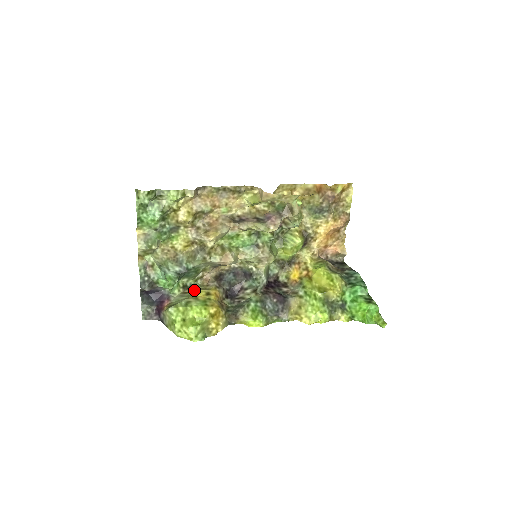
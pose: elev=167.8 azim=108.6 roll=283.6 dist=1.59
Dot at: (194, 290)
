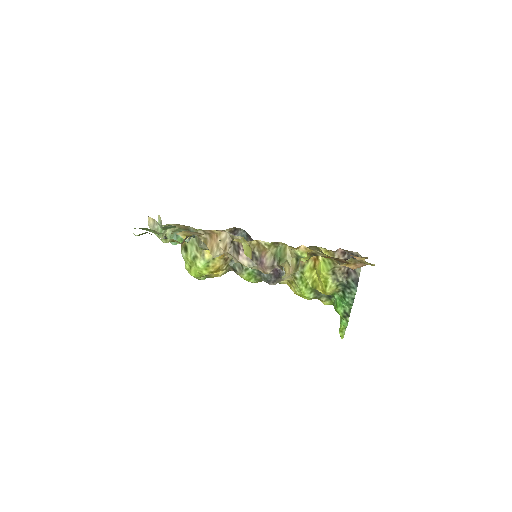
Dot at: occluded
